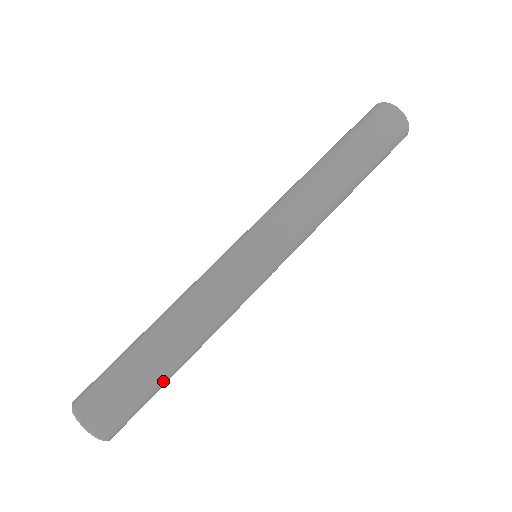
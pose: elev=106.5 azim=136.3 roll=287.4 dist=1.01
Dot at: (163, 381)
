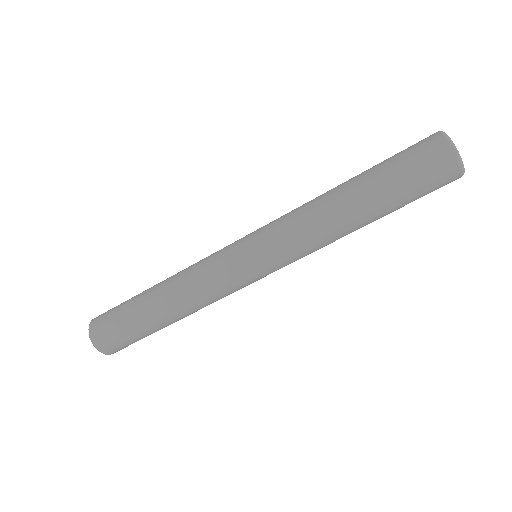
Dot at: occluded
